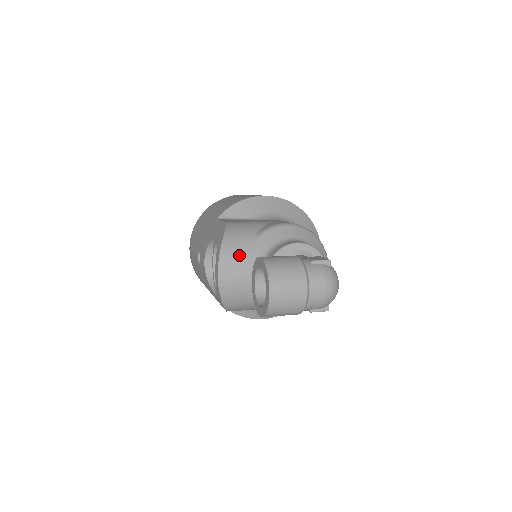
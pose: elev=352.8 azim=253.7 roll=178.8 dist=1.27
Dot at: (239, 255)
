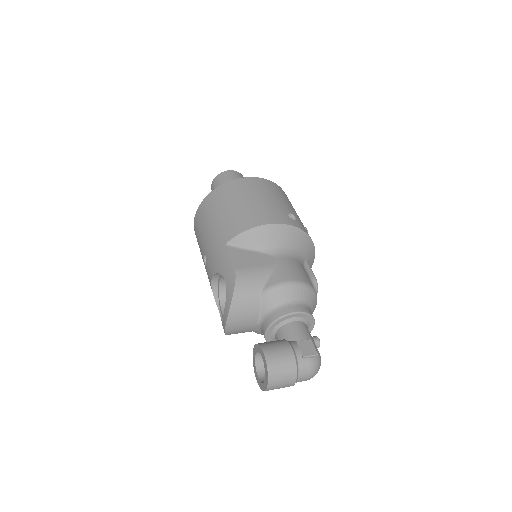
Dot at: (245, 312)
